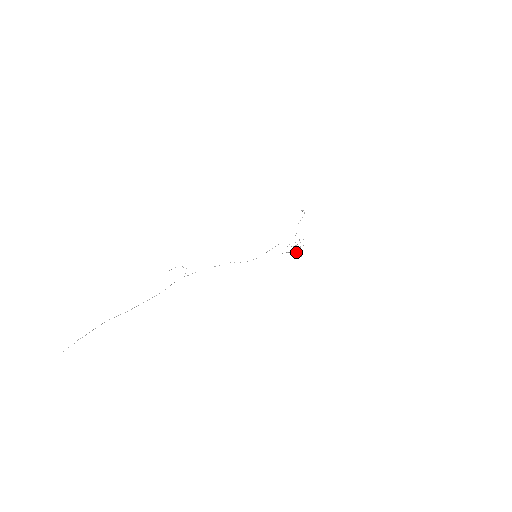
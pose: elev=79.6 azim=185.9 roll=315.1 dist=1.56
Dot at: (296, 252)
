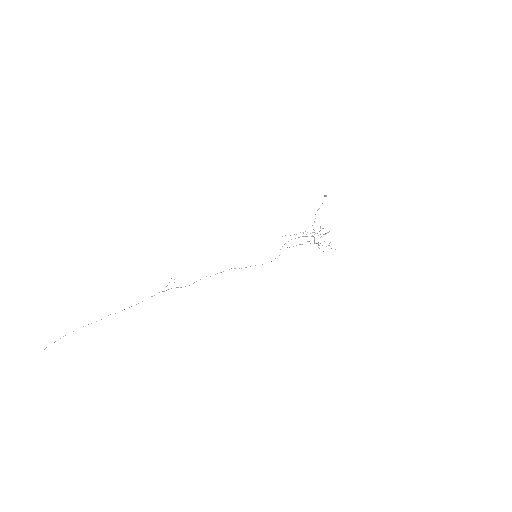
Dot at: (316, 243)
